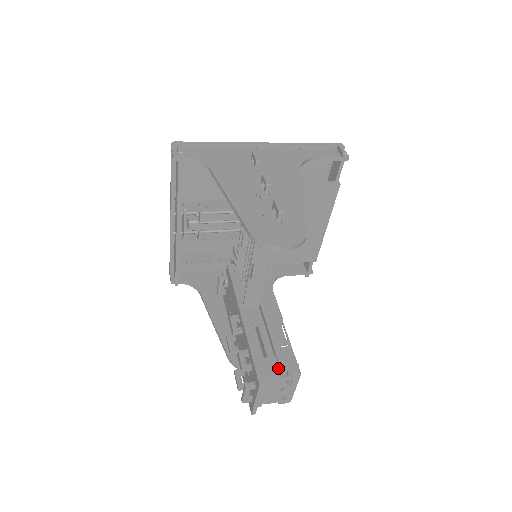
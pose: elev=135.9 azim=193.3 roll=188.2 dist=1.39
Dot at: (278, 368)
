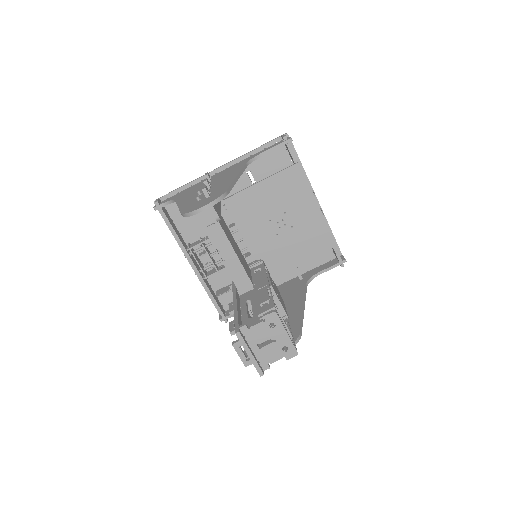
Dot at: occluded
